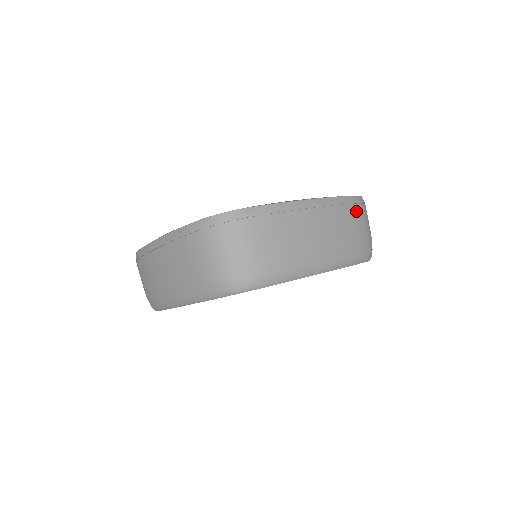
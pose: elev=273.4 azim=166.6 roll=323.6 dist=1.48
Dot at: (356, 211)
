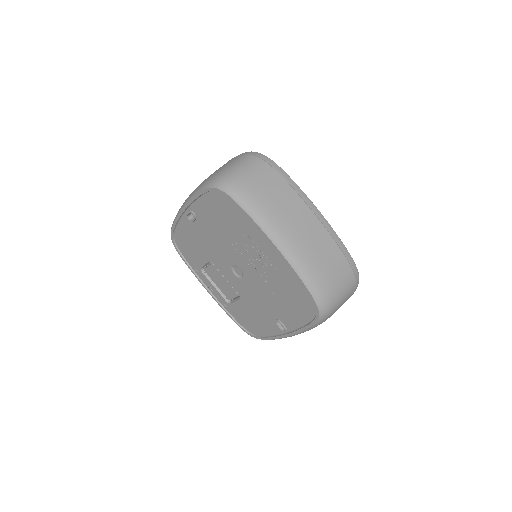
Dot at: (342, 260)
